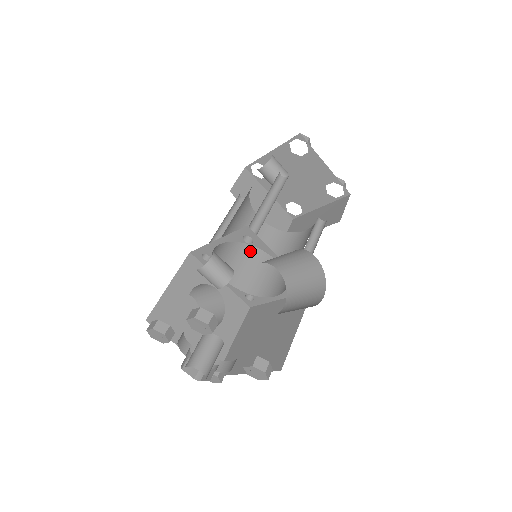
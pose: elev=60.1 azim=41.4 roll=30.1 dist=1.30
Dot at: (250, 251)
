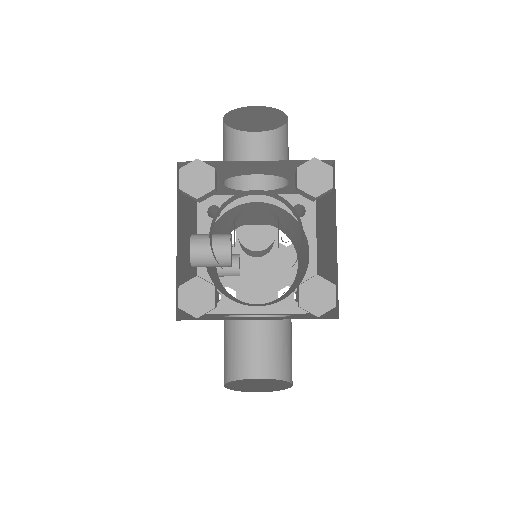
Dot at: occluded
